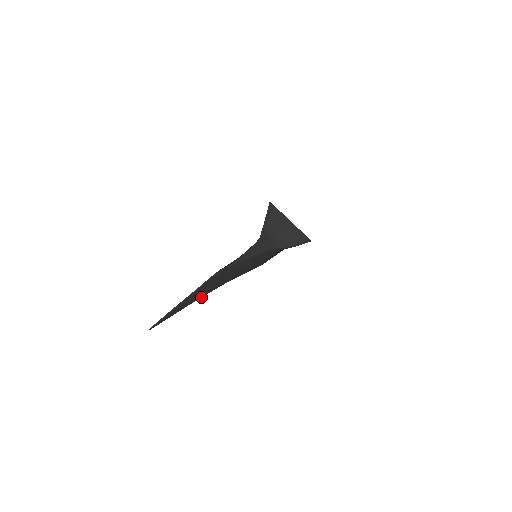
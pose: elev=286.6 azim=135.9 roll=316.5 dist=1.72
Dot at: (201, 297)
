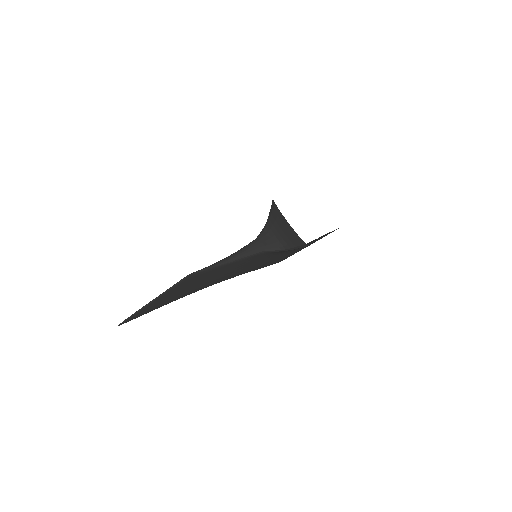
Dot at: occluded
